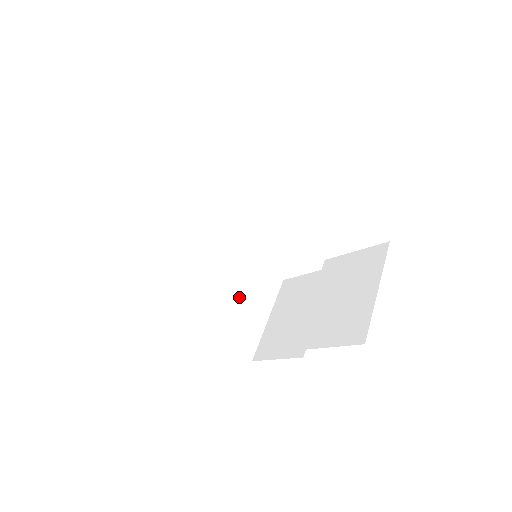
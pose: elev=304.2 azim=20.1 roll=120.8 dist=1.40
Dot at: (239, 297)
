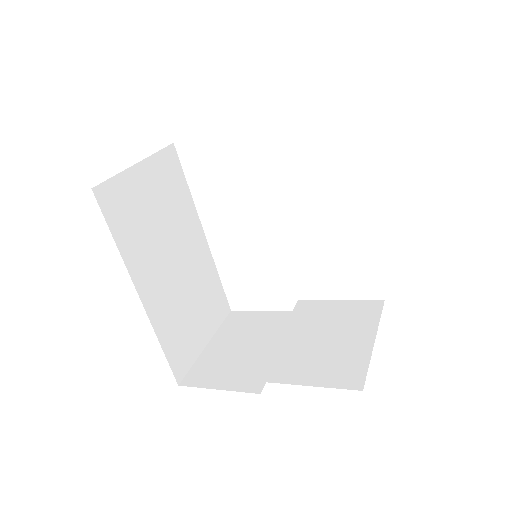
Dot at: (191, 304)
